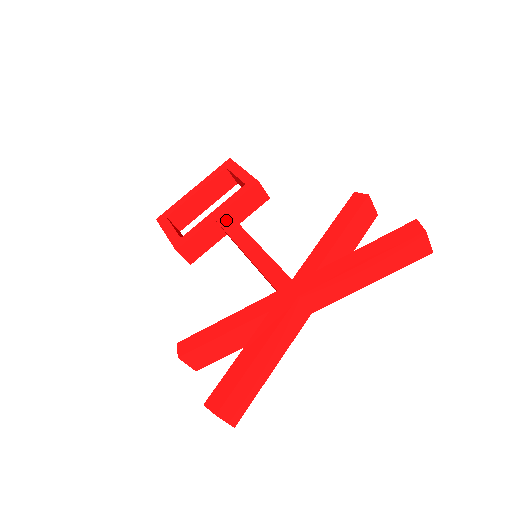
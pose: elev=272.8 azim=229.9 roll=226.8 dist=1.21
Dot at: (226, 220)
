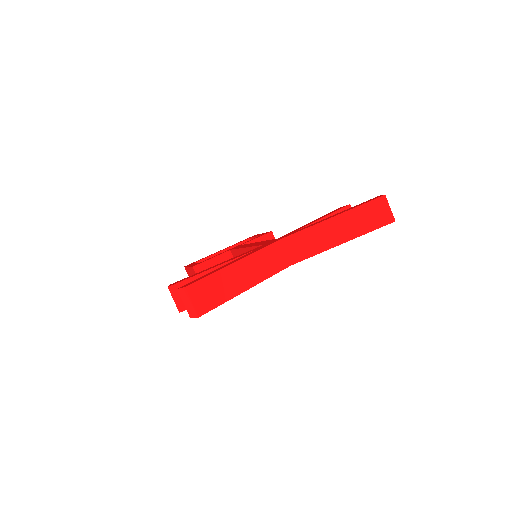
Dot at: (239, 246)
